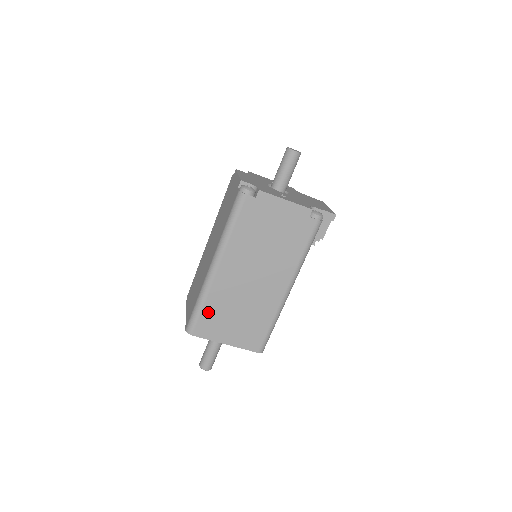
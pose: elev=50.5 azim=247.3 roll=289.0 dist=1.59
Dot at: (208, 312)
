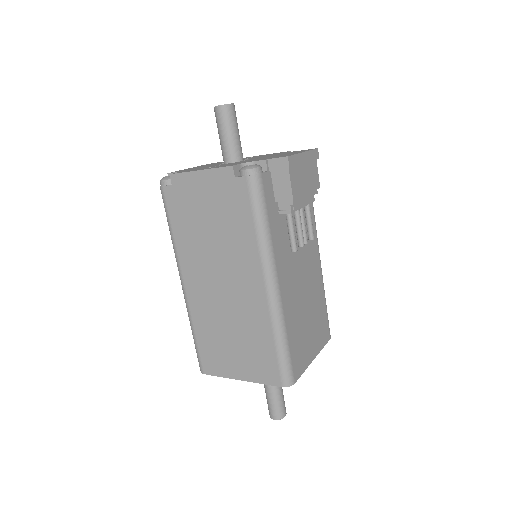
Dot at: (203, 341)
